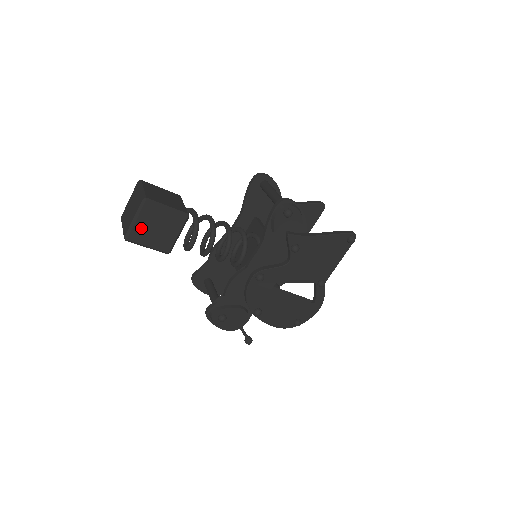
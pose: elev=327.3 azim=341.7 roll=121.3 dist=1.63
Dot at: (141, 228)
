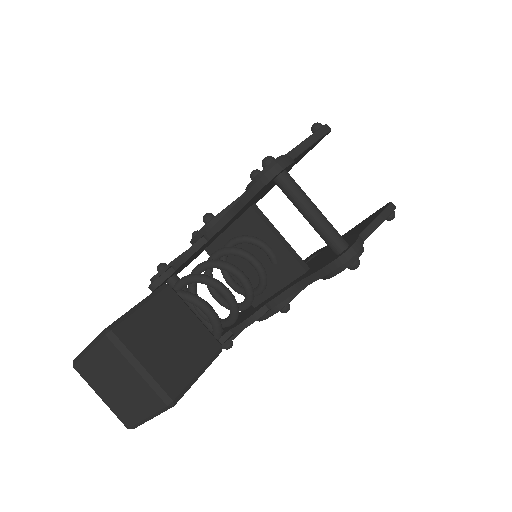
Dot at: occluded
